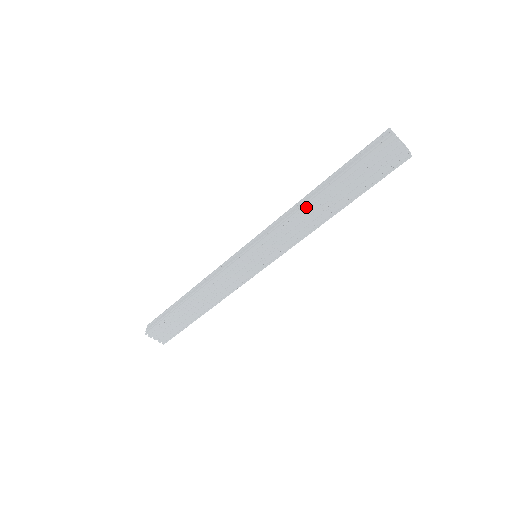
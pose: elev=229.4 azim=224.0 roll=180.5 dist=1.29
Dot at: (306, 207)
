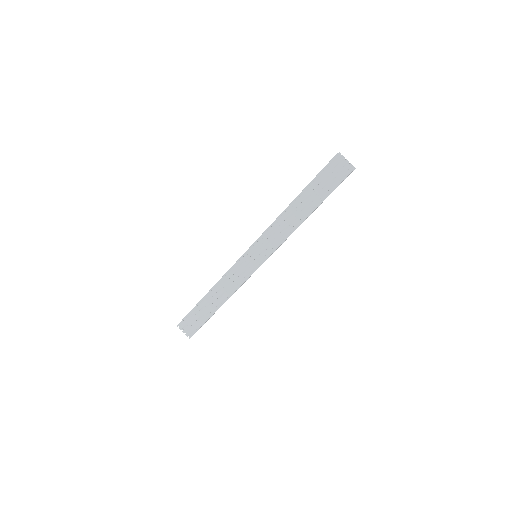
Dot at: (286, 212)
